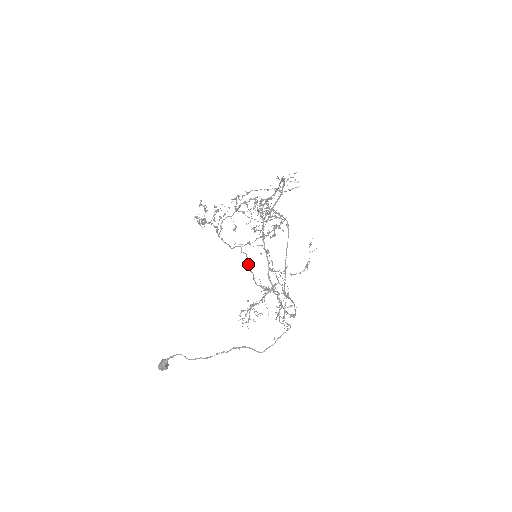
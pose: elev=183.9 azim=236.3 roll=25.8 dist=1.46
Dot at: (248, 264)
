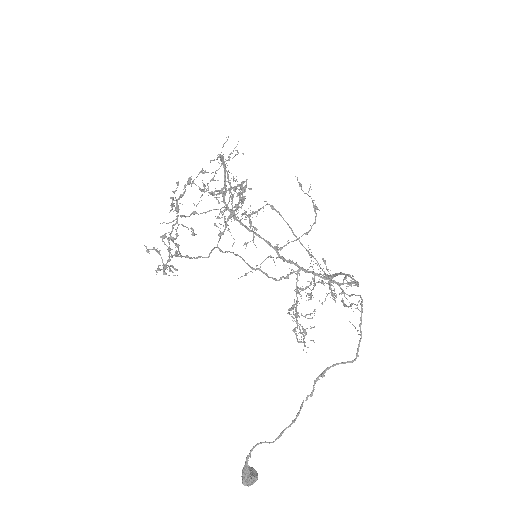
Dot at: occluded
